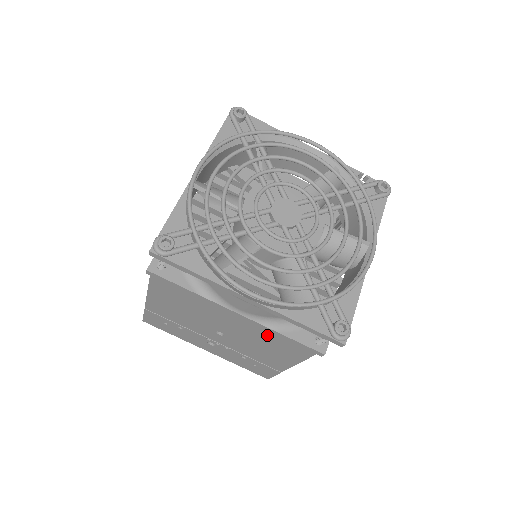
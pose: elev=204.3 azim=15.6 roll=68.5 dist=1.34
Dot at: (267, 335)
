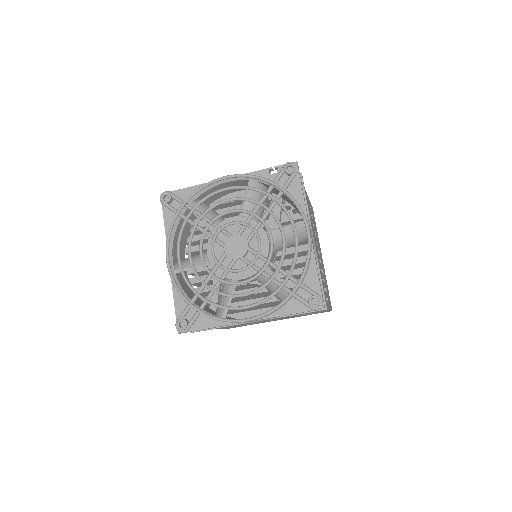
Dot at: occluded
